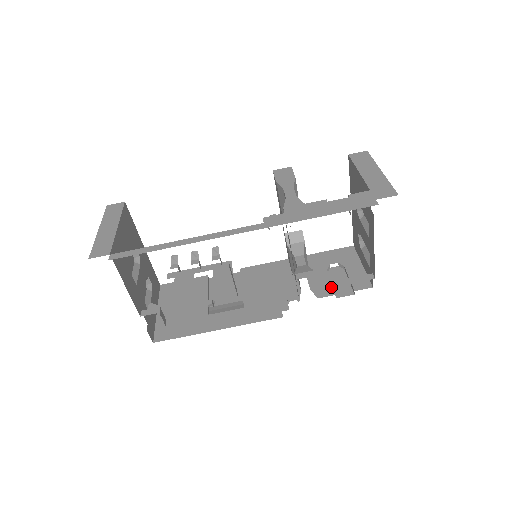
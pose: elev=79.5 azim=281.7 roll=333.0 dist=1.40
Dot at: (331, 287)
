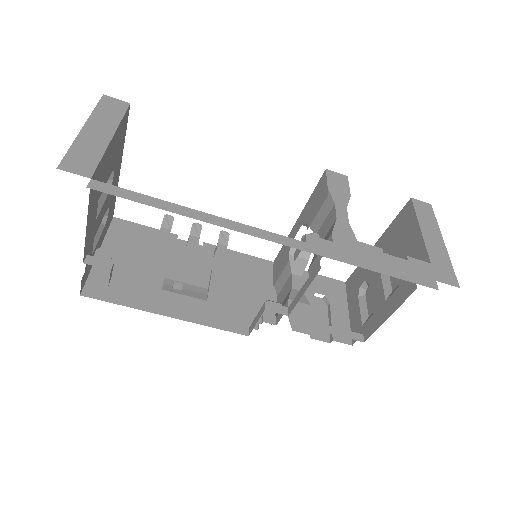
Dot at: occluded
